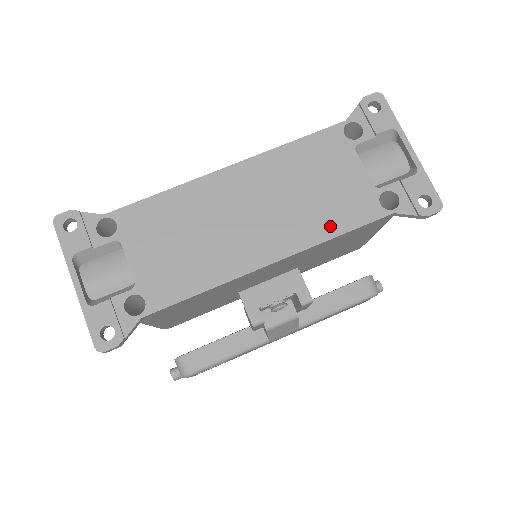
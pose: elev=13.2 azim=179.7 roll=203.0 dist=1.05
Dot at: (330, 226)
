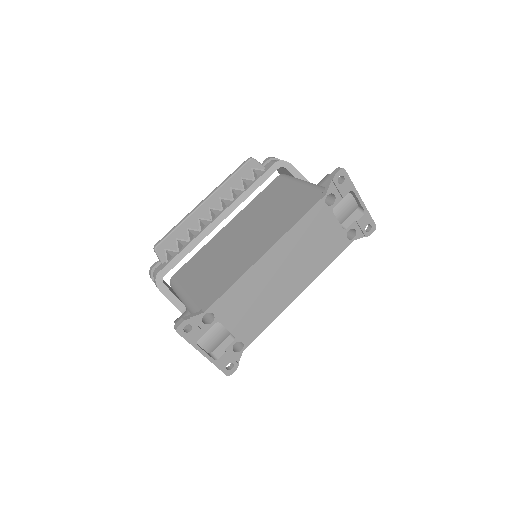
Dot at: (325, 262)
